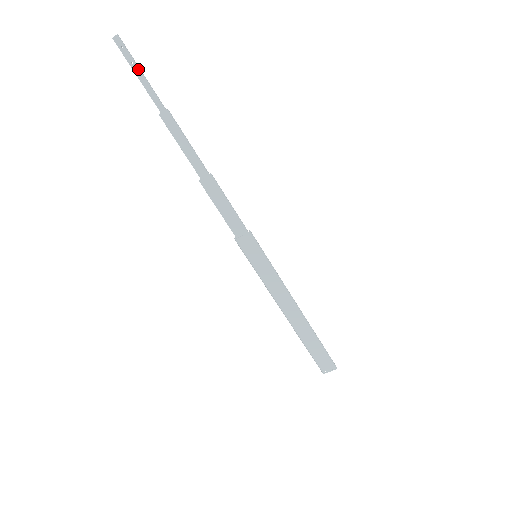
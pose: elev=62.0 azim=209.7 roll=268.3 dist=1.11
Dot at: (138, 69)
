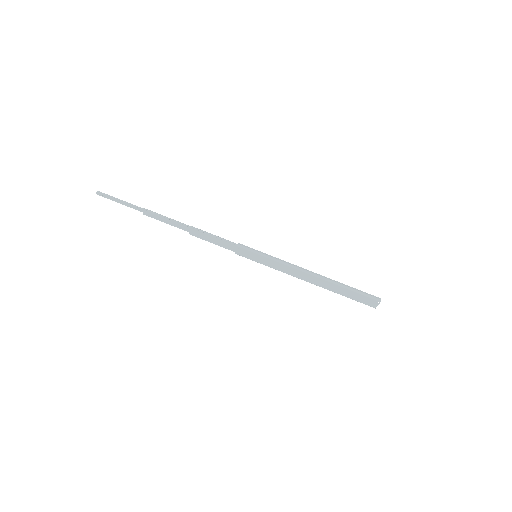
Dot at: (117, 200)
